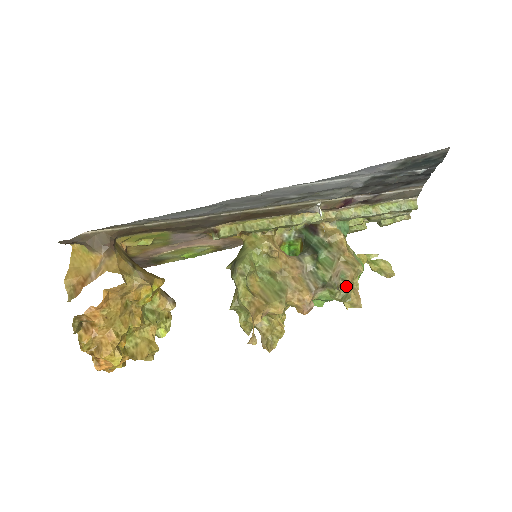
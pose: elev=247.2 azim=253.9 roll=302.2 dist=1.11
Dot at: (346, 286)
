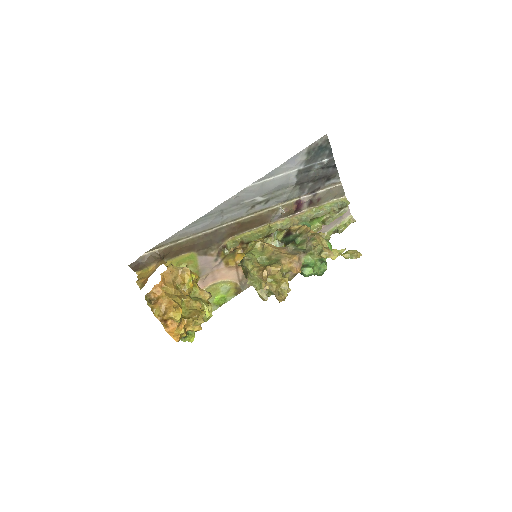
Dot at: (316, 242)
